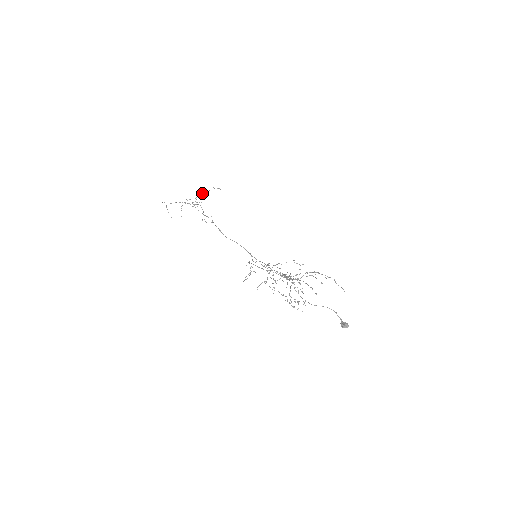
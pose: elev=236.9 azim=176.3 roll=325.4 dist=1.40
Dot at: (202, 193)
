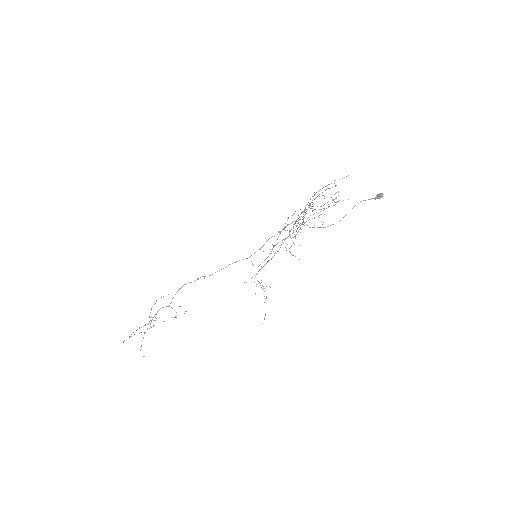
Dot at: occluded
